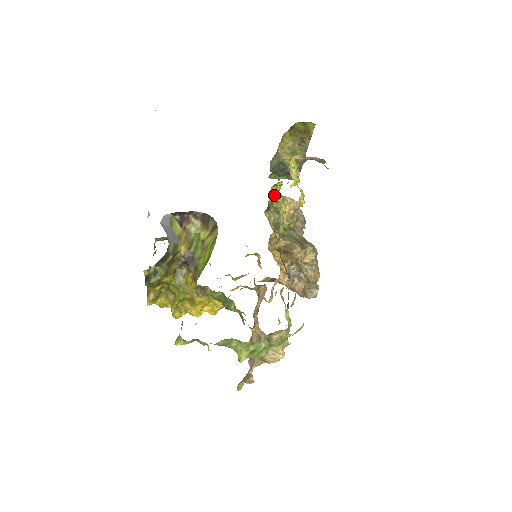
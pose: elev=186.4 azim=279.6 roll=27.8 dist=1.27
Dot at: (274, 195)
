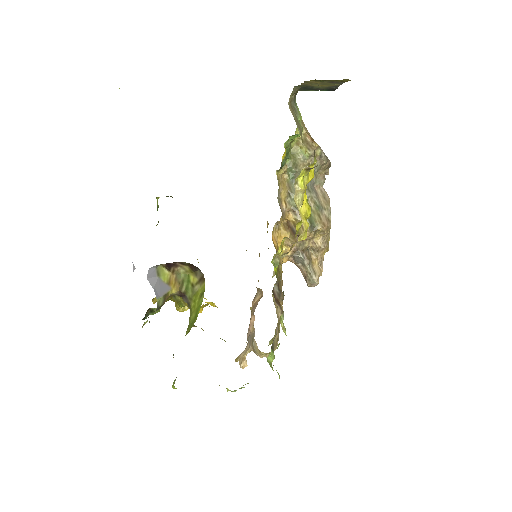
Dot at: (292, 140)
